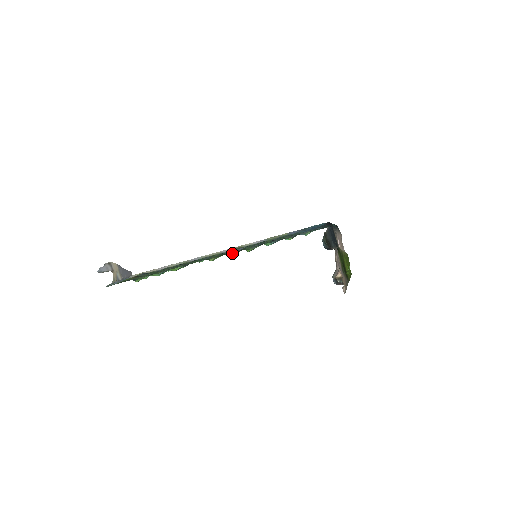
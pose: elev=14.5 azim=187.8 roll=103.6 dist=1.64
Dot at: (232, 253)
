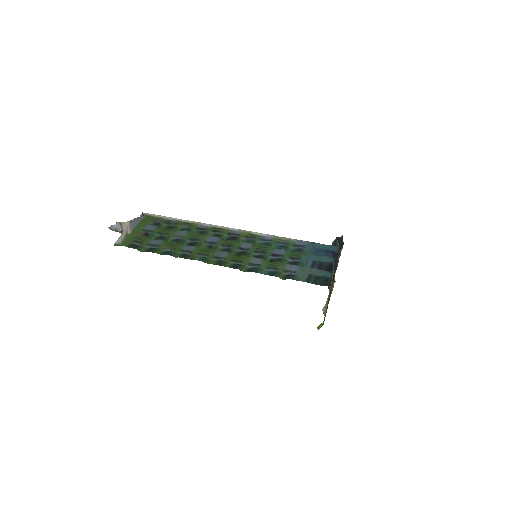
Dot at: occluded
